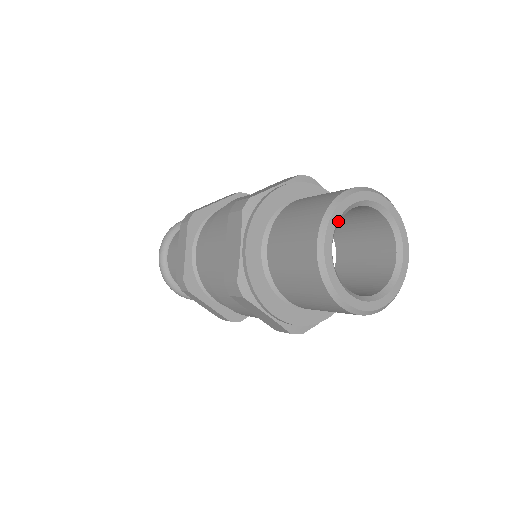
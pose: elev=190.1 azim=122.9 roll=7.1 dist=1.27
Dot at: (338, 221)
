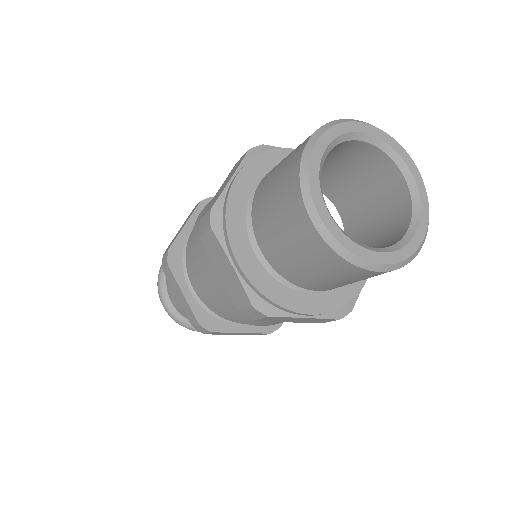
Dot at: (319, 181)
